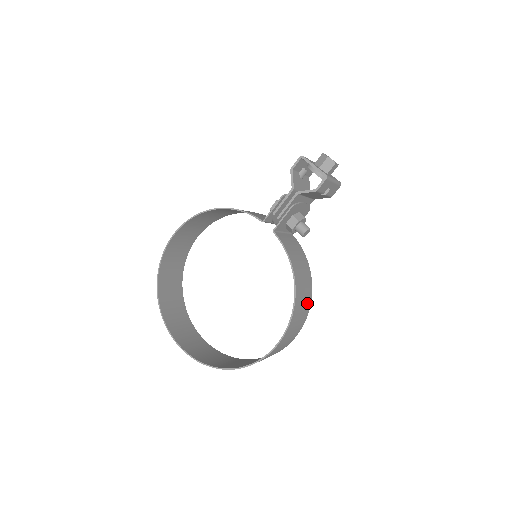
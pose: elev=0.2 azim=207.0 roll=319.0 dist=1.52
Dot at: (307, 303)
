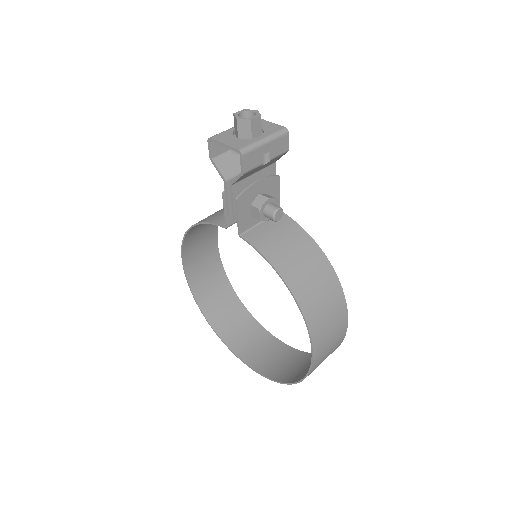
Dot at: (331, 289)
